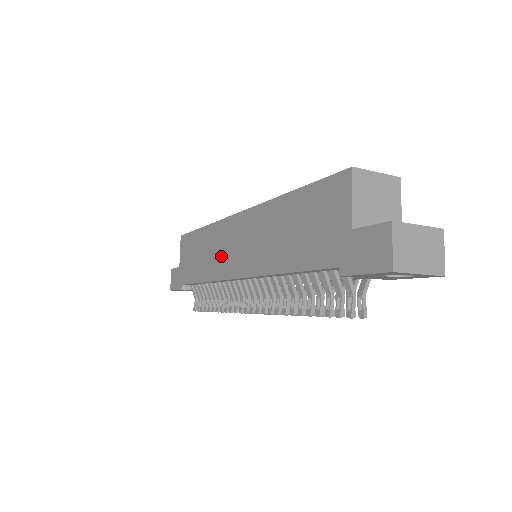
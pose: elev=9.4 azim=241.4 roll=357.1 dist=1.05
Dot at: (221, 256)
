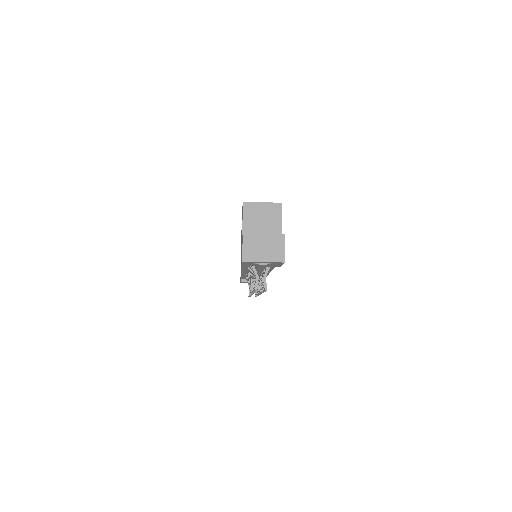
Dot at: occluded
